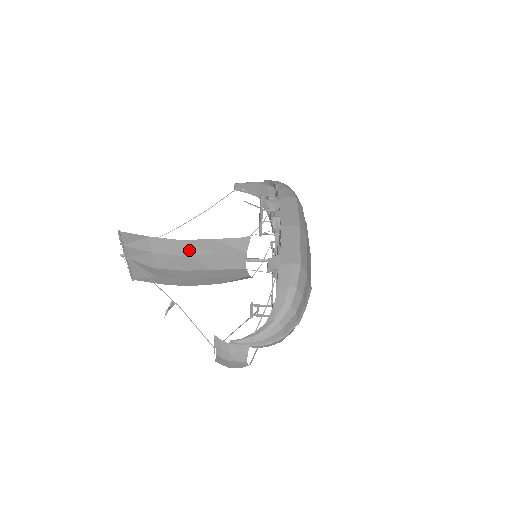
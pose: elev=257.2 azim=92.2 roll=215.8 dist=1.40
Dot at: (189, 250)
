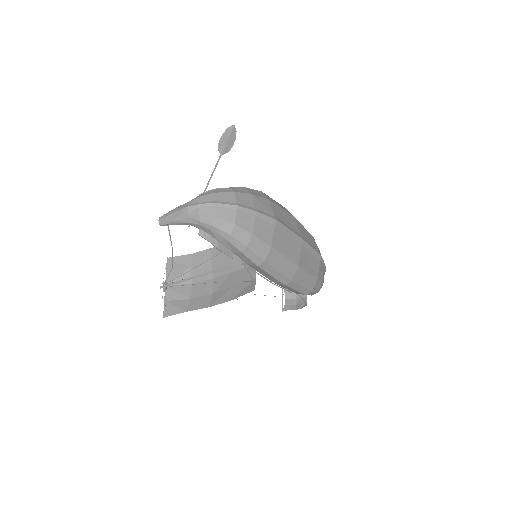
Dot at: (216, 297)
